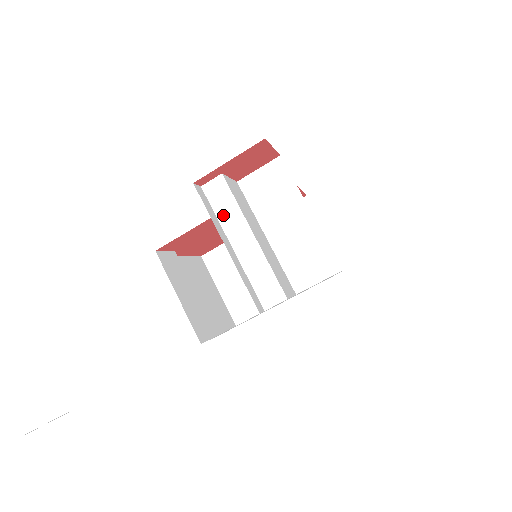
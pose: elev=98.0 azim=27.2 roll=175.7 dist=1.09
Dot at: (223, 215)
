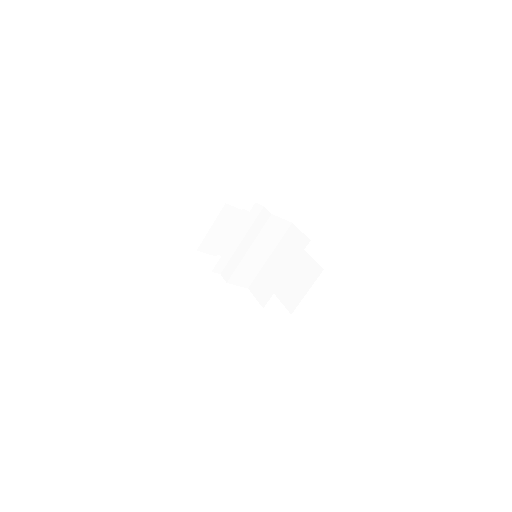
Dot at: (254, 227)
